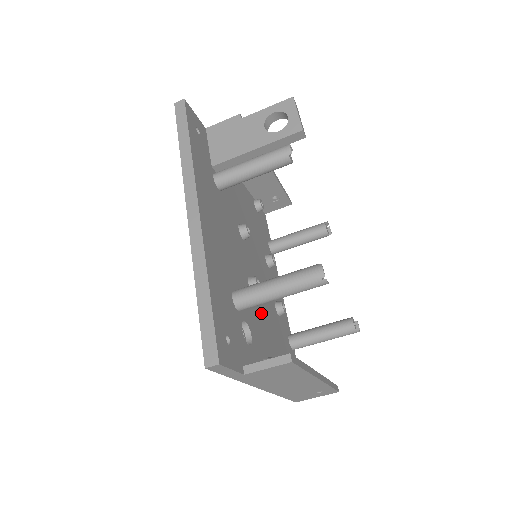
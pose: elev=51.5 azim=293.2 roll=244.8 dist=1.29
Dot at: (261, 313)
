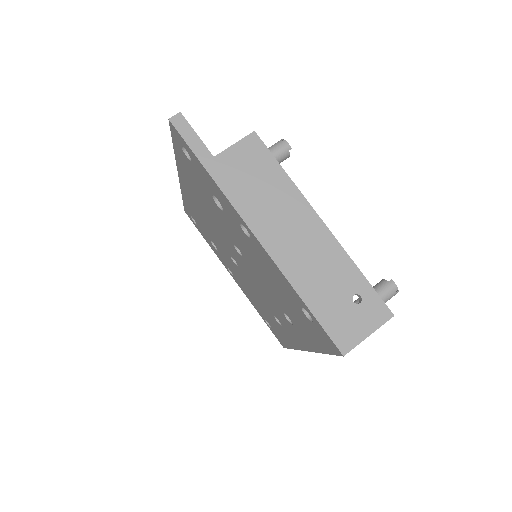
Dot at: occluded
